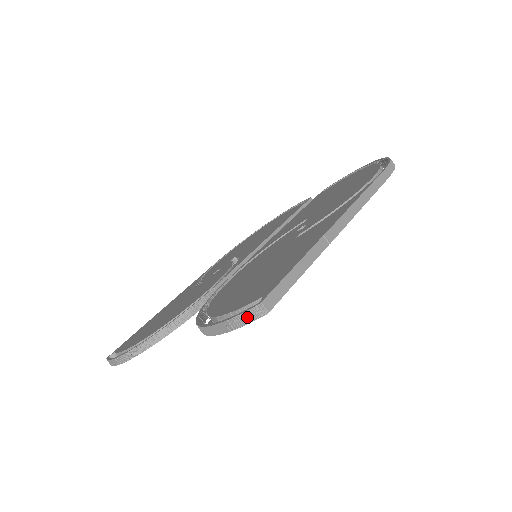
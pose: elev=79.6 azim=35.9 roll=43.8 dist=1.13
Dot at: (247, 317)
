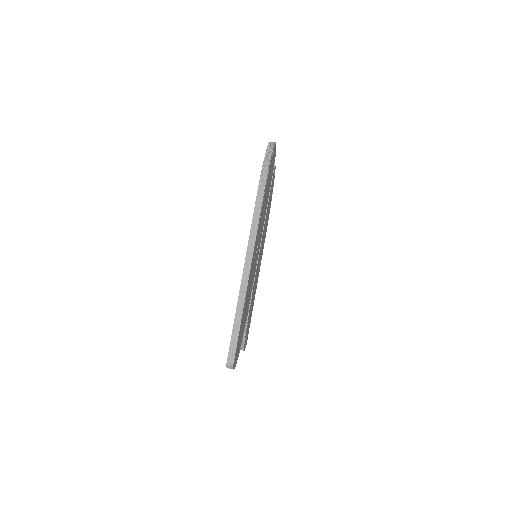
Dot at: (230, 368)
